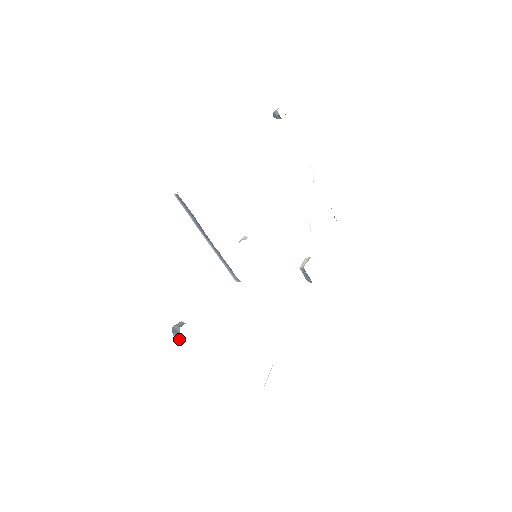
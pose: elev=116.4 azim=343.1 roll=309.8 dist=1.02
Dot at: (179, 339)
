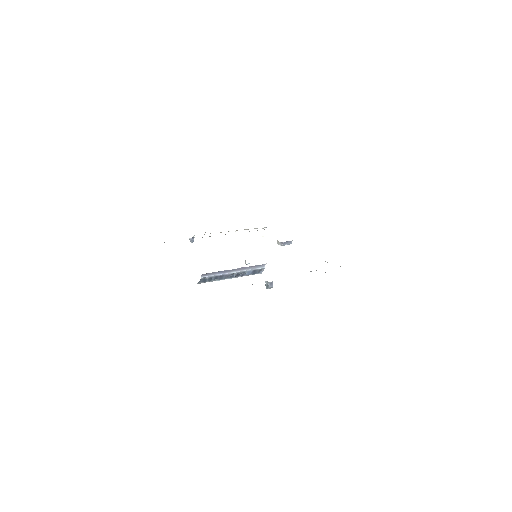
Dot at: (272, 285)
